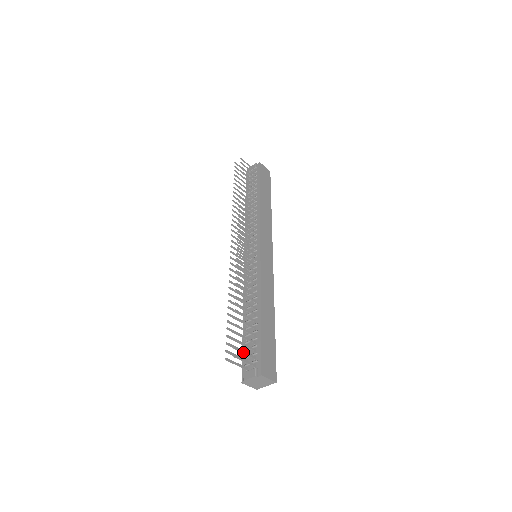
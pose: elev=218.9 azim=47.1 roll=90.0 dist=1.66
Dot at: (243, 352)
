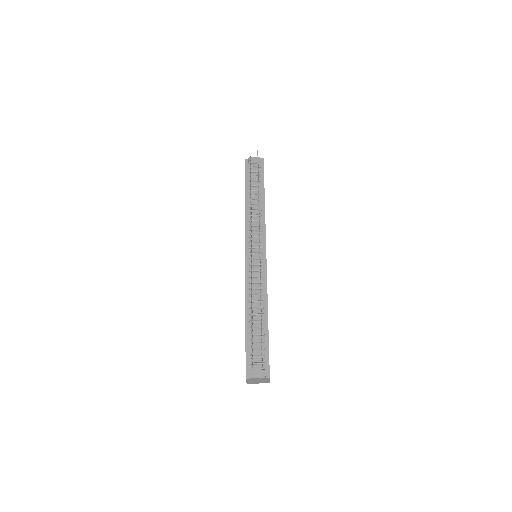
Dot at: occluded
